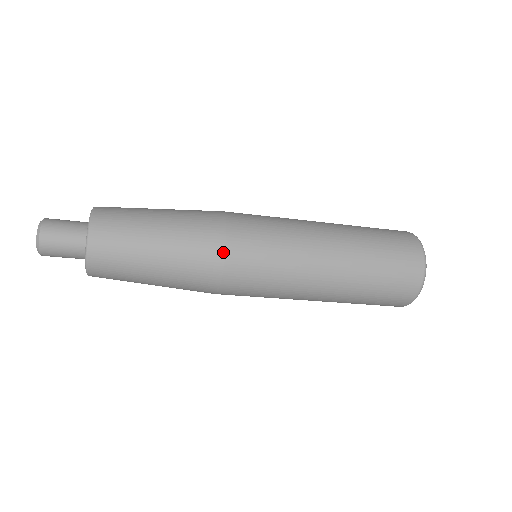
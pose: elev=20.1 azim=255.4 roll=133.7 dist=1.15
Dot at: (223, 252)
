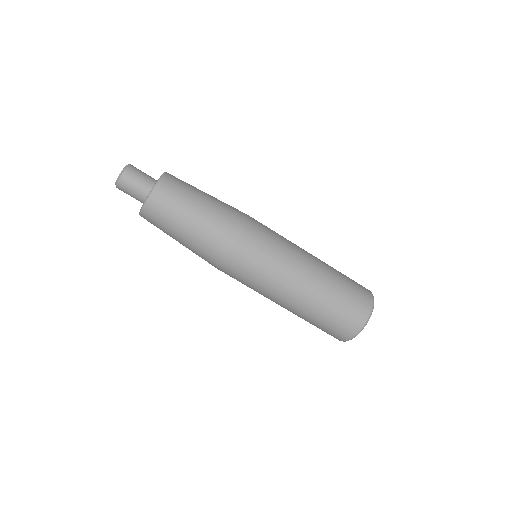
Dot at: (232, 246)
